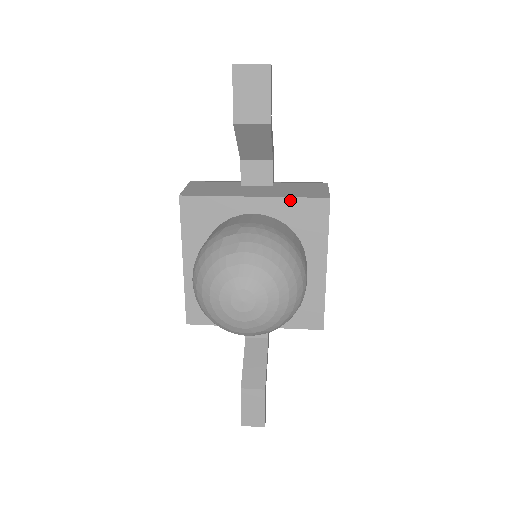
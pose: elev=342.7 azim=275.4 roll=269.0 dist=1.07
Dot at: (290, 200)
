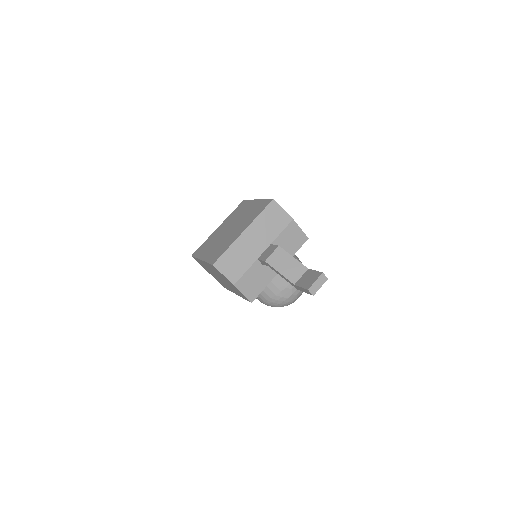
Dot at: occluded
